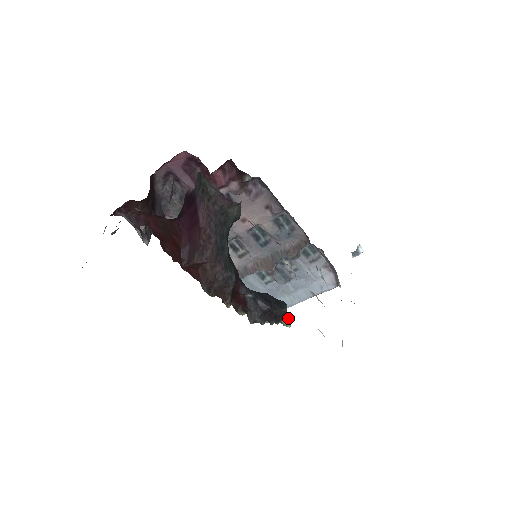
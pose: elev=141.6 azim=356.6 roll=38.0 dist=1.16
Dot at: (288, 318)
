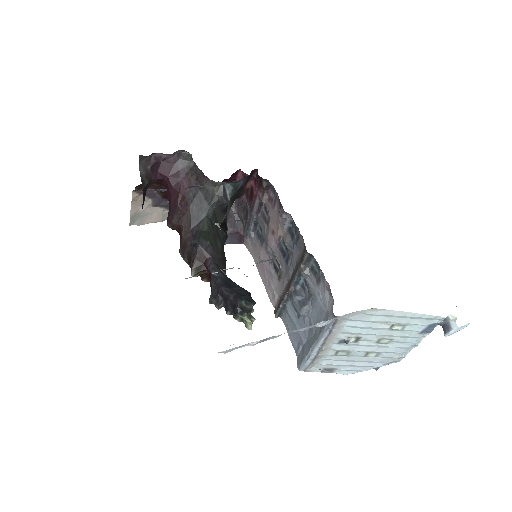
Dot at: (244, 313)
